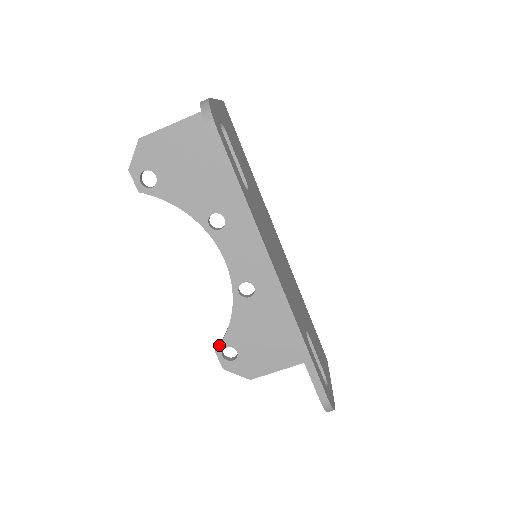
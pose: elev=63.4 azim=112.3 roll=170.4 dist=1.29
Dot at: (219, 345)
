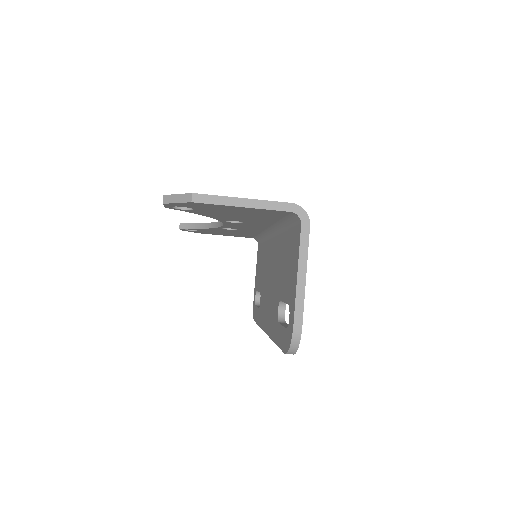
Dot at: occluded
